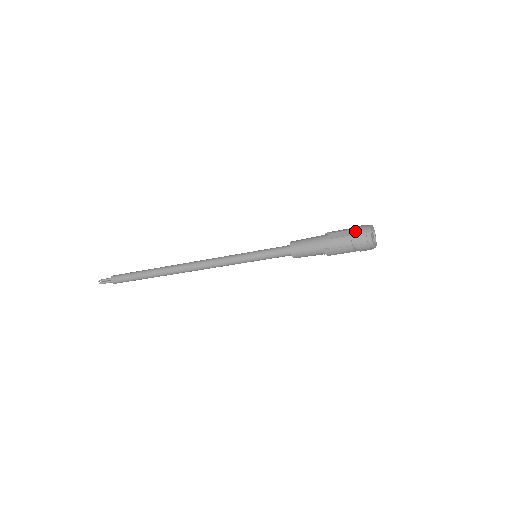
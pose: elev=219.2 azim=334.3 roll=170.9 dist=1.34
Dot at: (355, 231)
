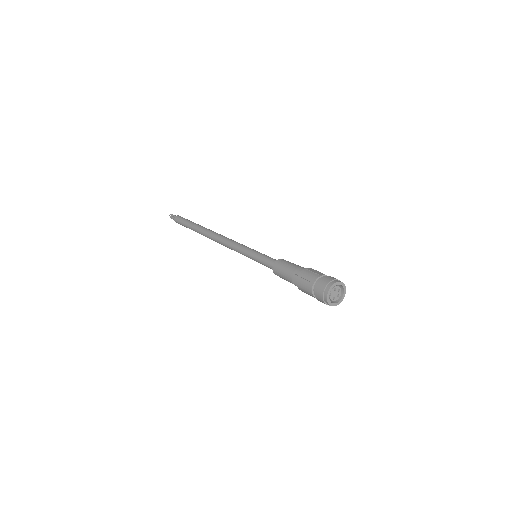
Dot at: occluded
